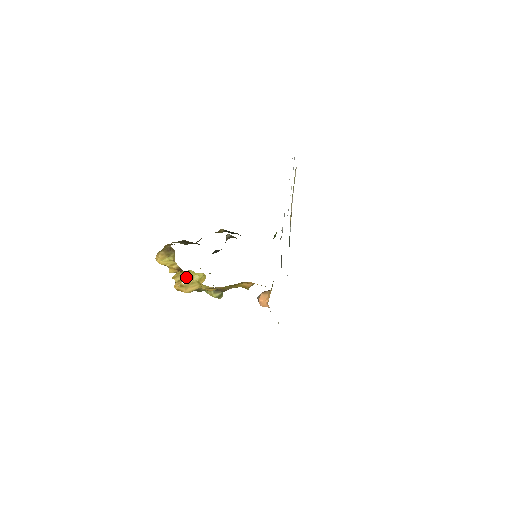
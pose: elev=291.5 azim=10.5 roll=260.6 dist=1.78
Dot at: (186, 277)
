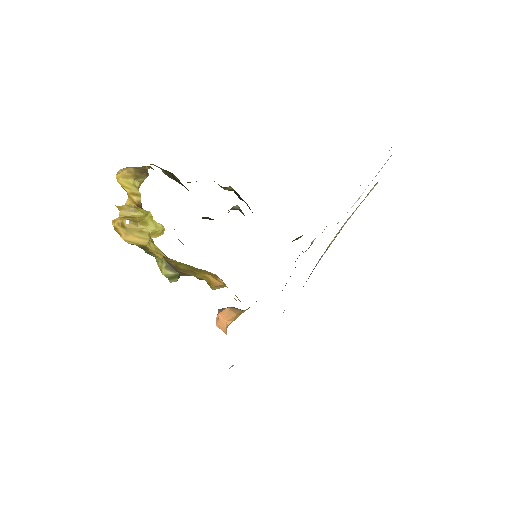
Dot at: (138, 218)
